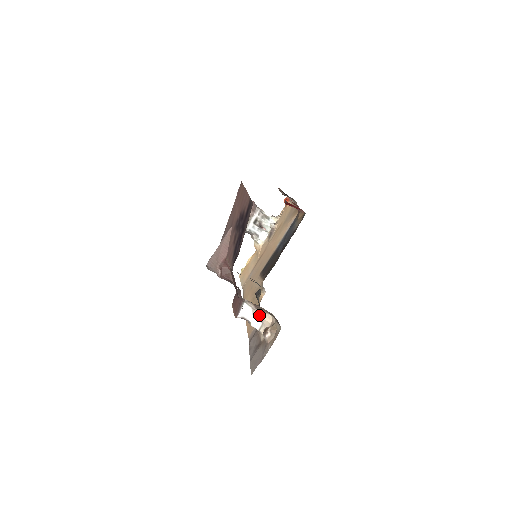
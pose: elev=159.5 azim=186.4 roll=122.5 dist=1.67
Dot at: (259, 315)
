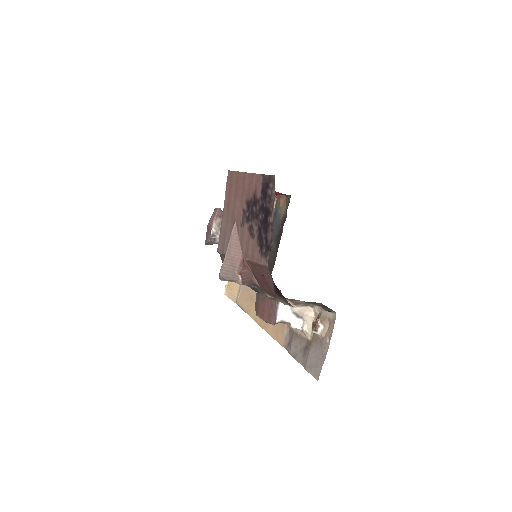
Dot at: (299, 311)
